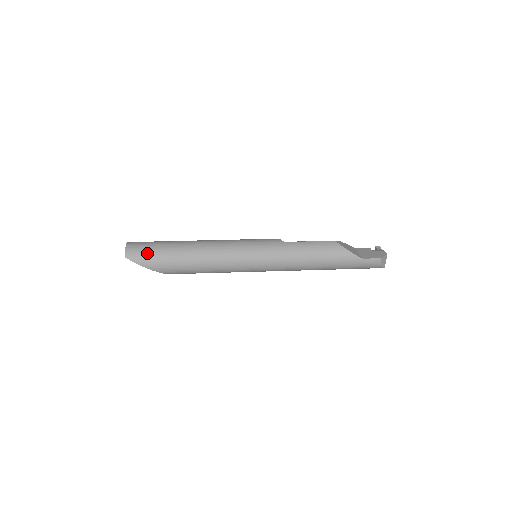
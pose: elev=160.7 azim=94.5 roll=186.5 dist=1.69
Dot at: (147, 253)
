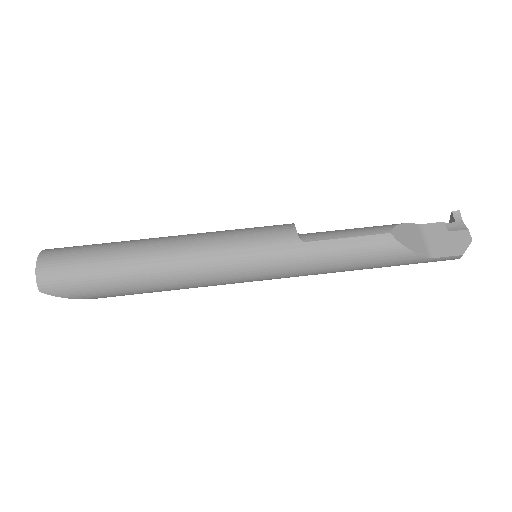
Dot at: (74, 283)
